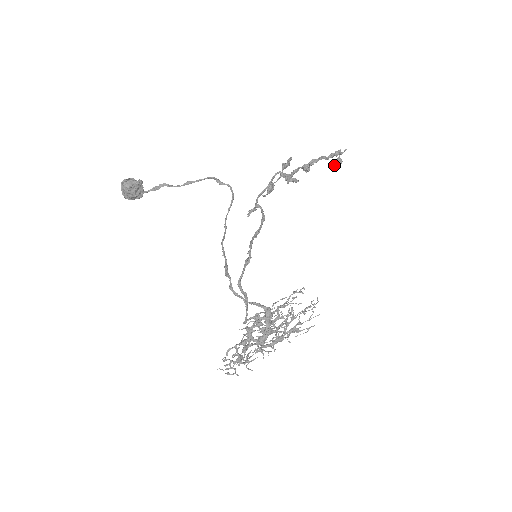
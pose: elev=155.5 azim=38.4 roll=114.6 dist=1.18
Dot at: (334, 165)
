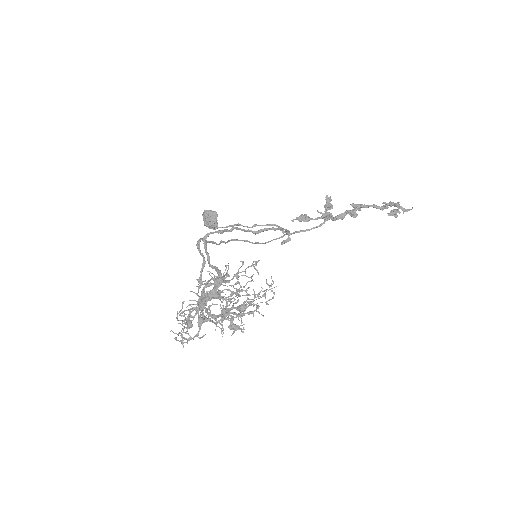
Dot at: (388, 215)
